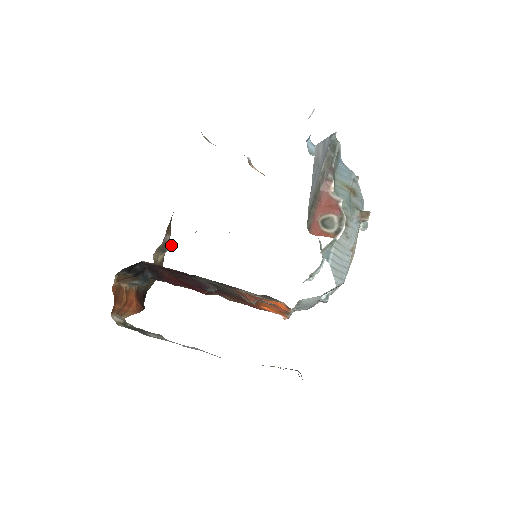
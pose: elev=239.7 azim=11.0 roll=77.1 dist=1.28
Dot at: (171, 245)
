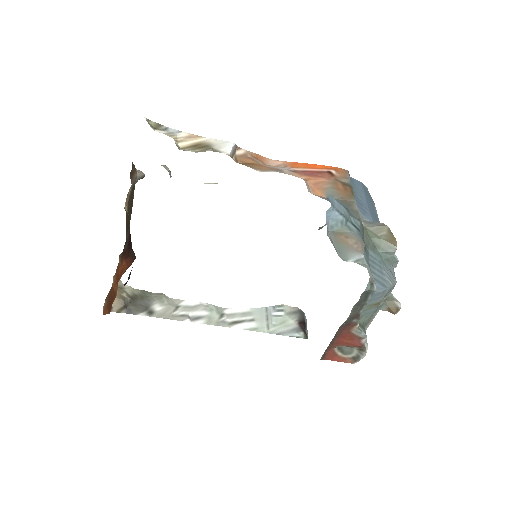
Dot at: (140, 178)
